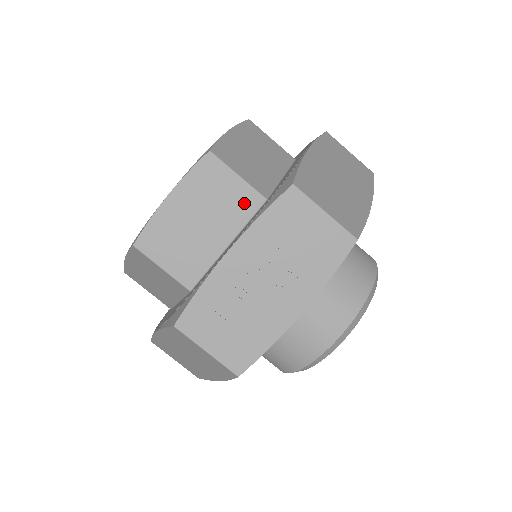
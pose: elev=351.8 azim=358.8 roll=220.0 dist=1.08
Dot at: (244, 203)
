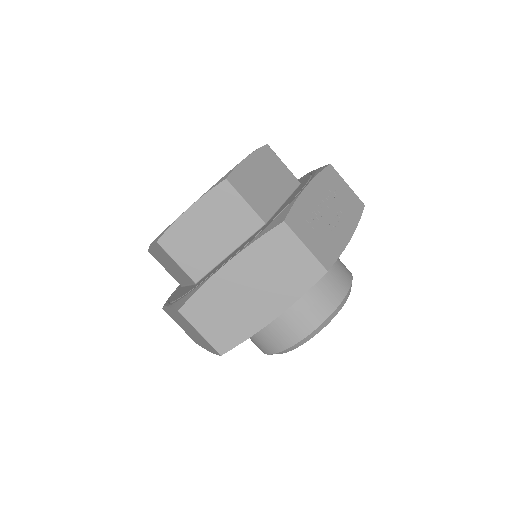
Dot at: (289, 180)
